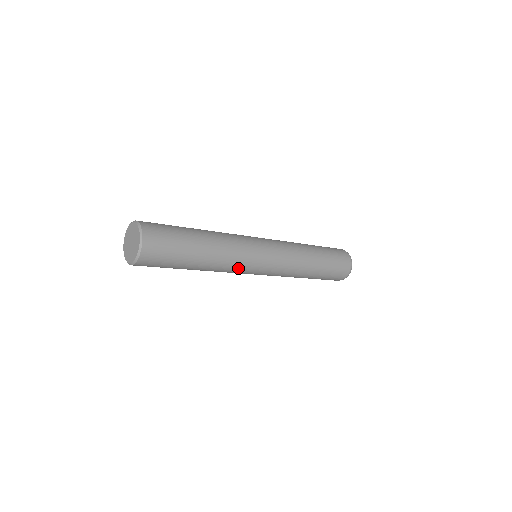
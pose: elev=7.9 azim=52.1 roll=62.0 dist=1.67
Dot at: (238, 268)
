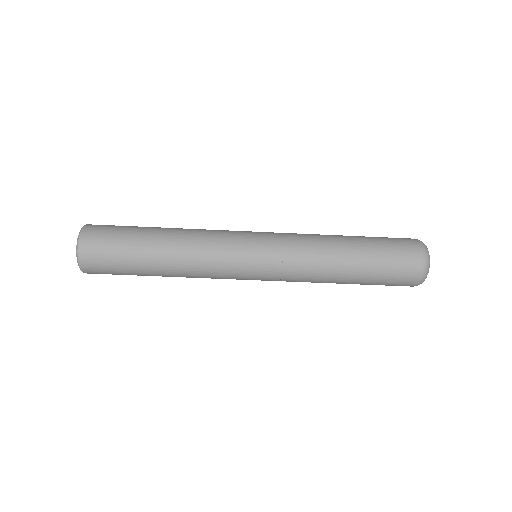
Dot at: (216, 276)
